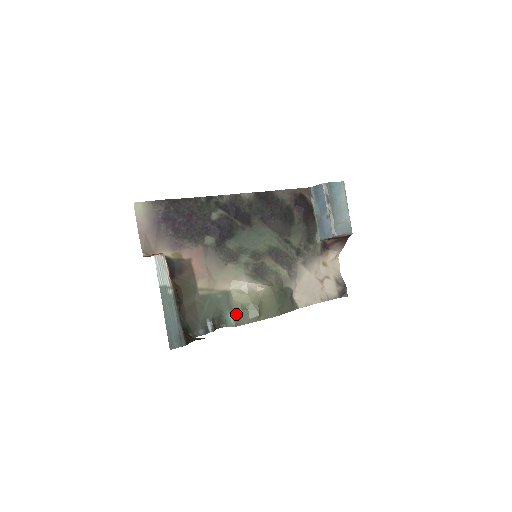
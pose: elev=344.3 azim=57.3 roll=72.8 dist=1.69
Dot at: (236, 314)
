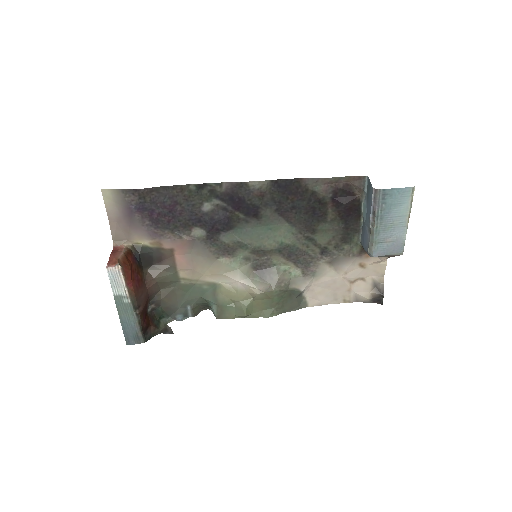
Dot at: (221, 307)
